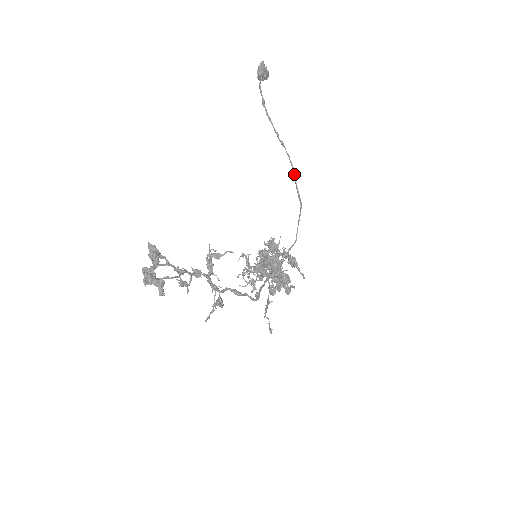
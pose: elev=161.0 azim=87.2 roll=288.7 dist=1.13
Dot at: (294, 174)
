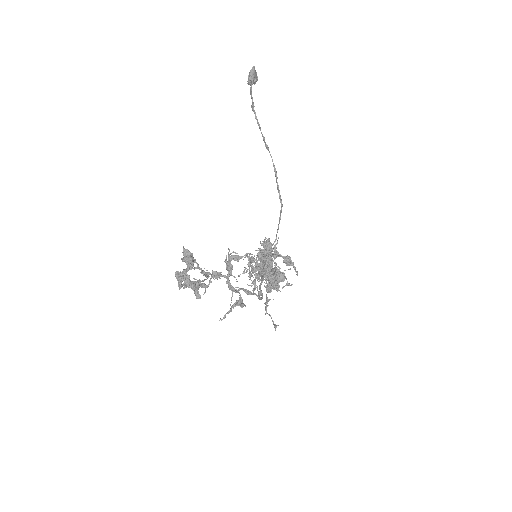
Dot at: (276, 176)
